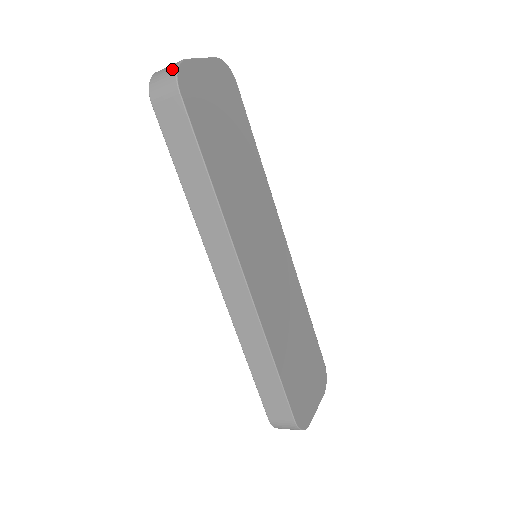
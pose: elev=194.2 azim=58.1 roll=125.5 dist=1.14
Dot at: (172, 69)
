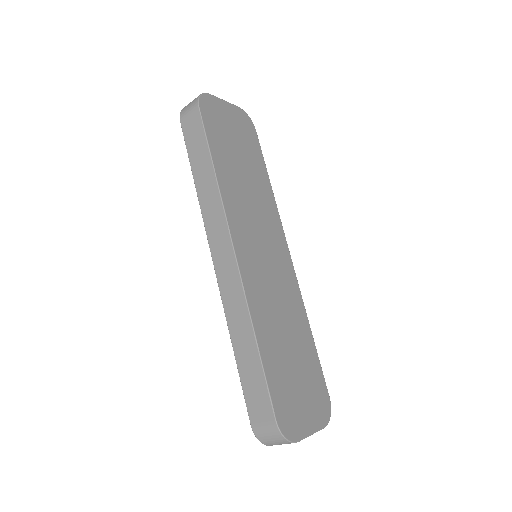
Dot at: occluded
